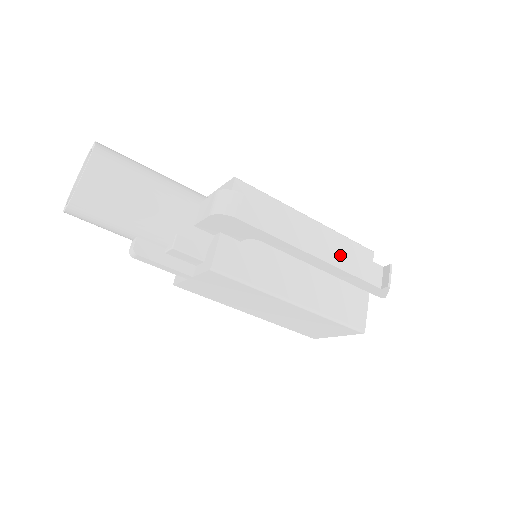
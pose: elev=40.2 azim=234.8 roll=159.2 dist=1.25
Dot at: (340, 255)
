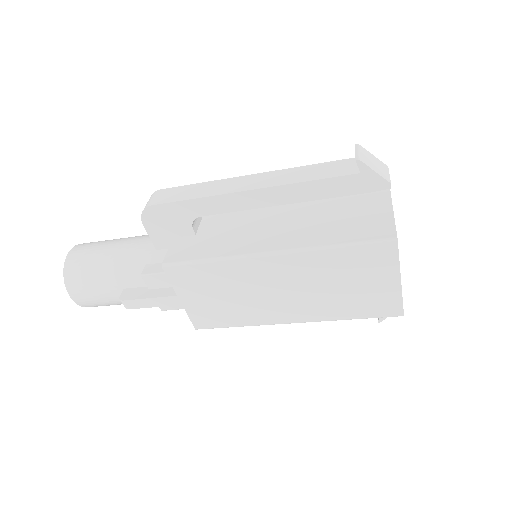
Dot at: (285, 176)
